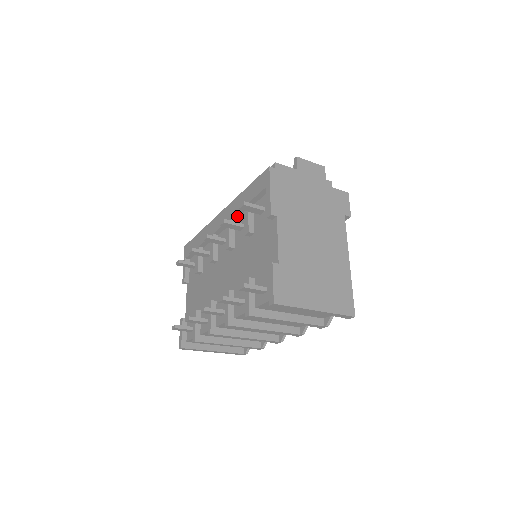
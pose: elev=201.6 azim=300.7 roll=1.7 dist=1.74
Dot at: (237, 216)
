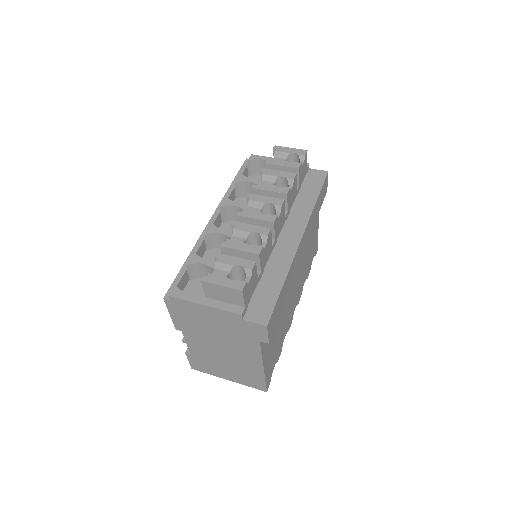
Dot at: occluded
